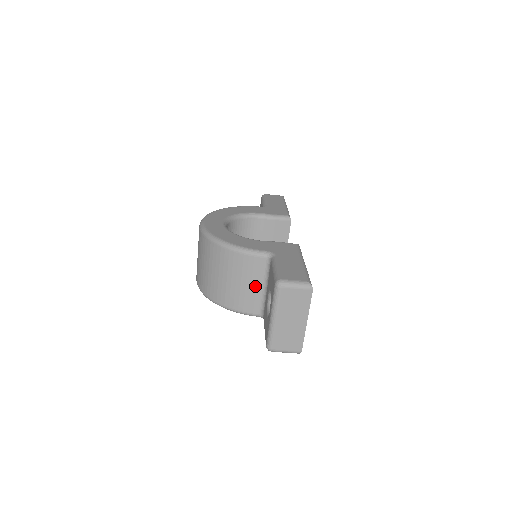
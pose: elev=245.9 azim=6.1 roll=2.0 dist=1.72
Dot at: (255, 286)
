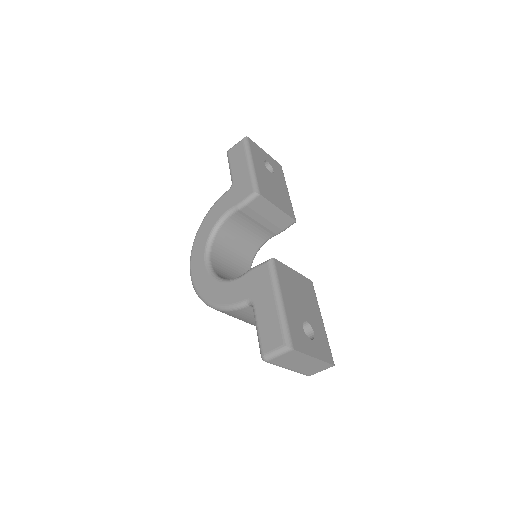
Dot at: occluded
